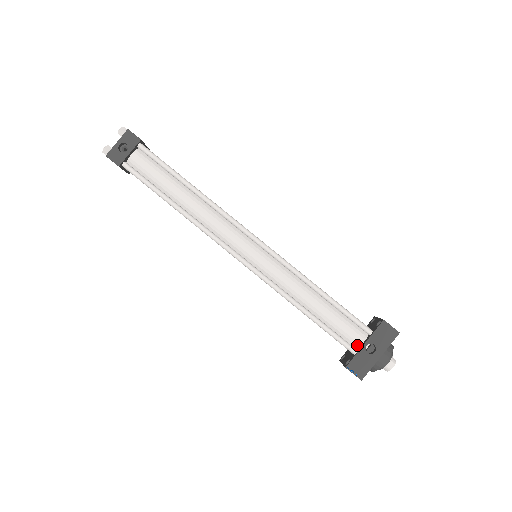
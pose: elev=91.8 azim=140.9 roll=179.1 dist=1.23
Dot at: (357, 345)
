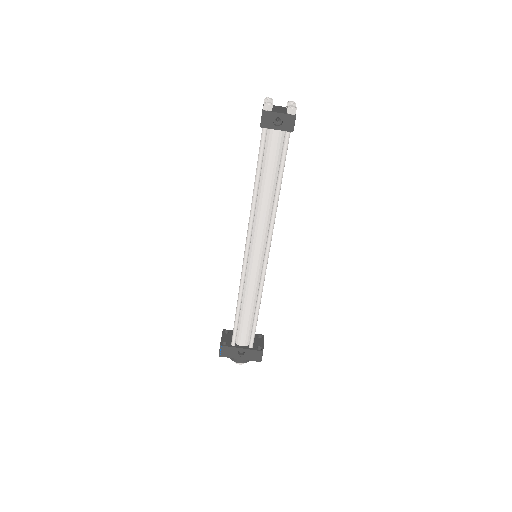
Dot at: (238, 343)
